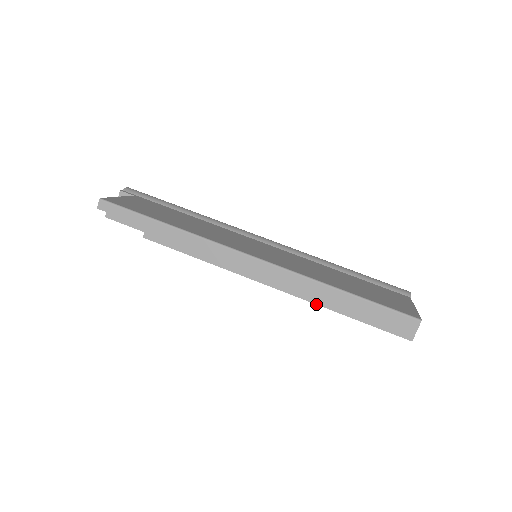
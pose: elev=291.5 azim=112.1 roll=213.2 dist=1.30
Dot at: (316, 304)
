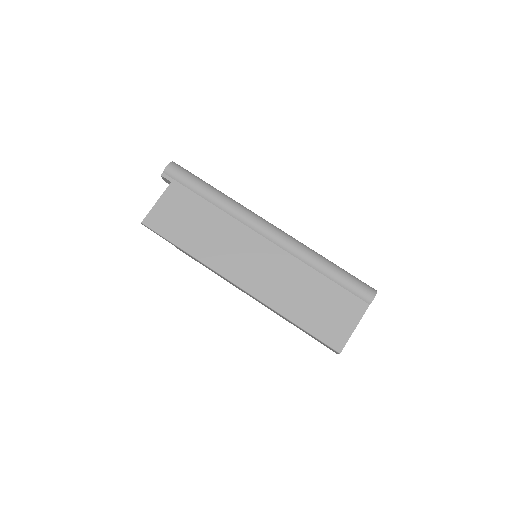
Dot at: occluded
